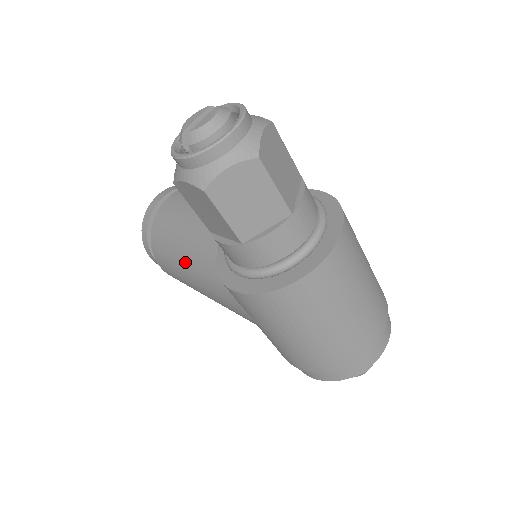
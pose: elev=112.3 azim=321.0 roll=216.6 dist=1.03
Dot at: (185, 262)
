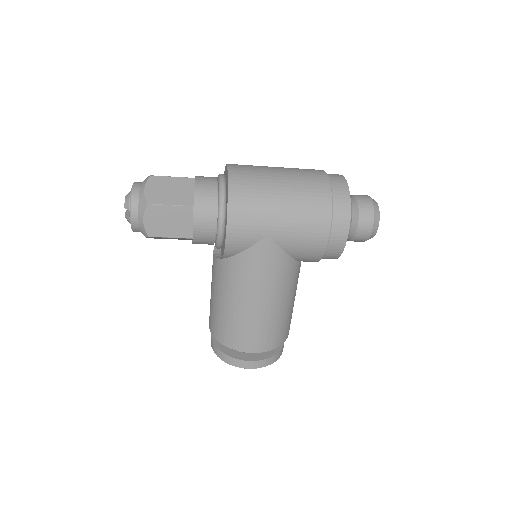
Dot at: (233, 302)
